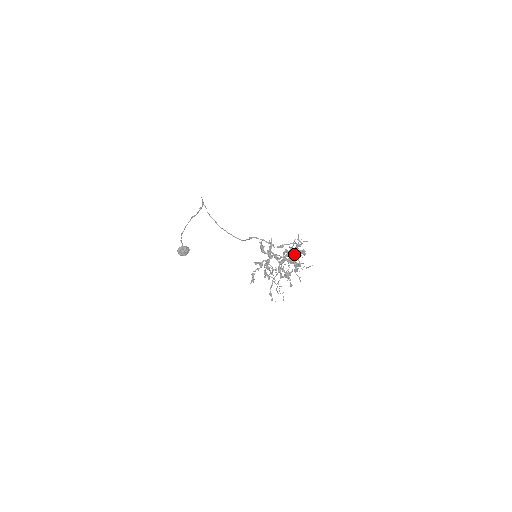
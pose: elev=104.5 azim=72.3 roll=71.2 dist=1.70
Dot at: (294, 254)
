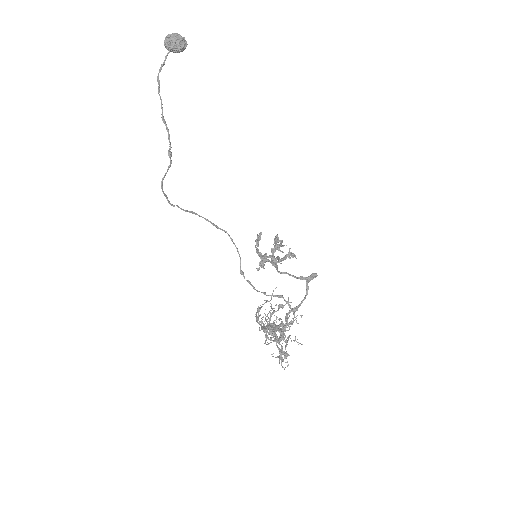
Dot at: (292, 311)
